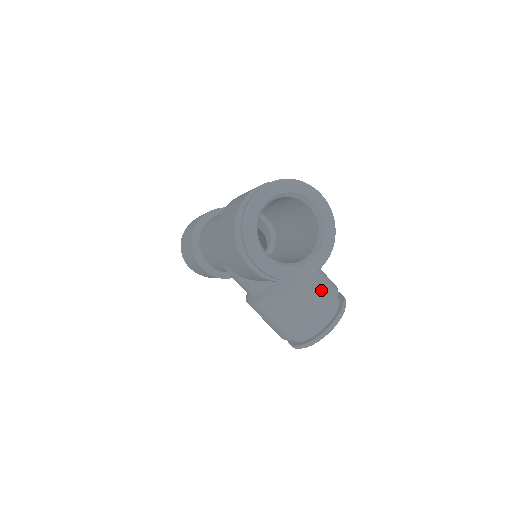
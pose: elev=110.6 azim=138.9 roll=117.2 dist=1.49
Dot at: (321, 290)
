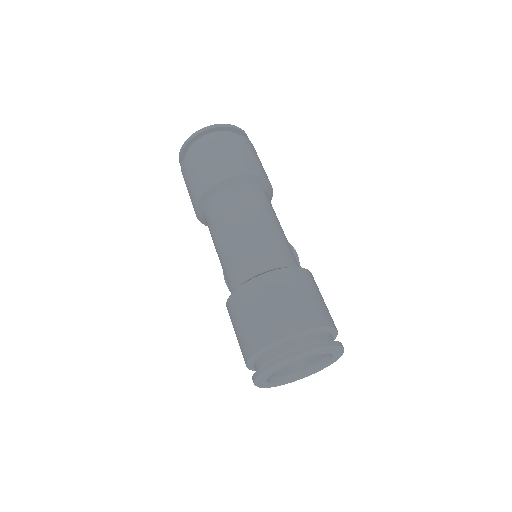
Dot at: occluded
